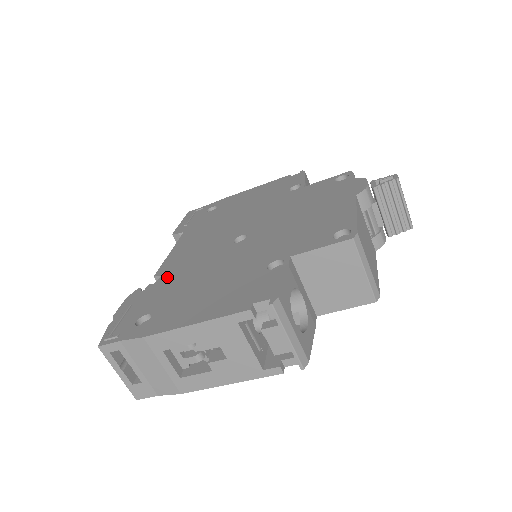
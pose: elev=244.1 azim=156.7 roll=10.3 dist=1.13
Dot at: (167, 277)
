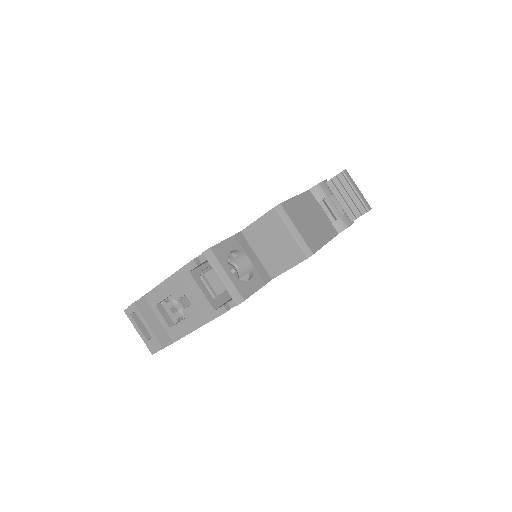
Dot at: occluded
